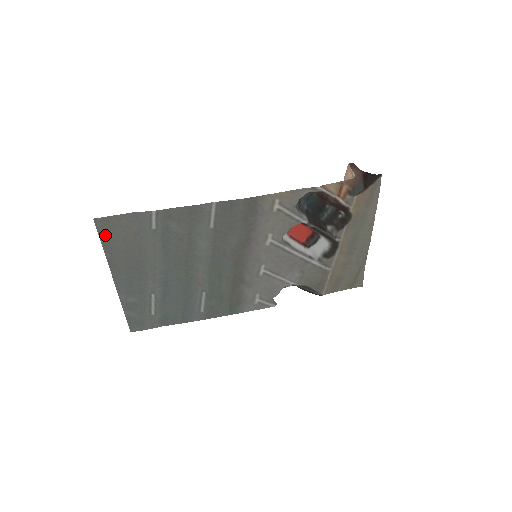
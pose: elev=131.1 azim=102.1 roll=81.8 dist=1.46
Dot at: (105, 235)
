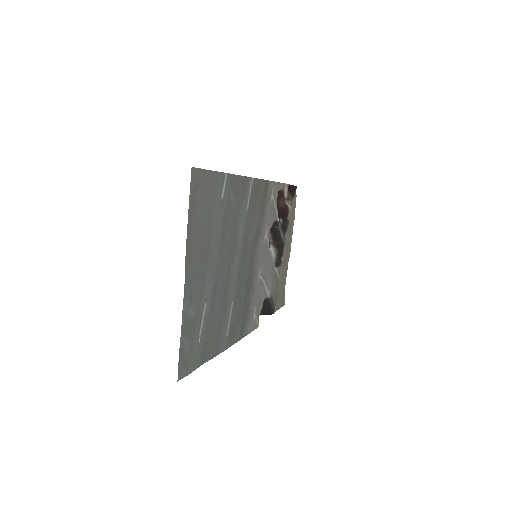
Dot at: (193, 196)
